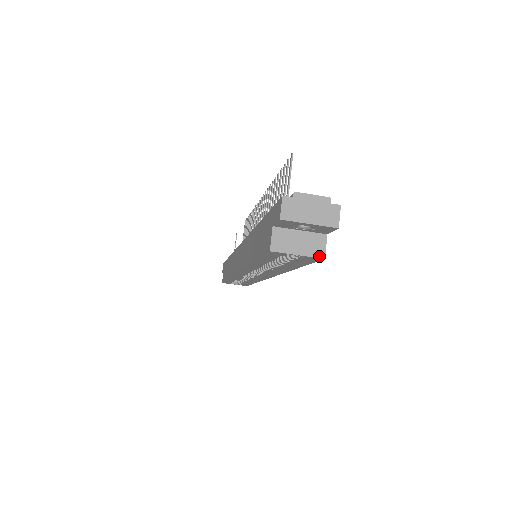
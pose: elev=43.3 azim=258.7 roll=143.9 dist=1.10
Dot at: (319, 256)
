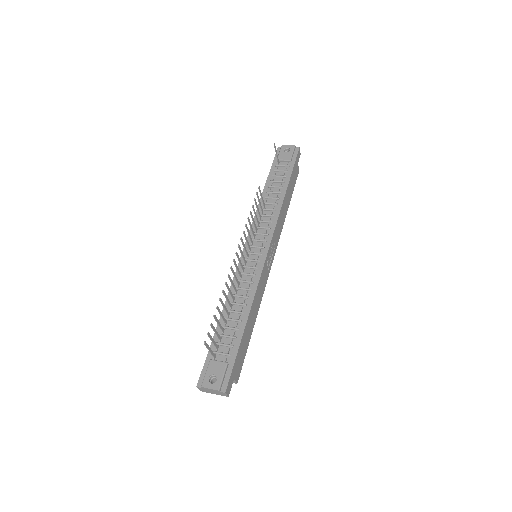
Dot at: occluded
